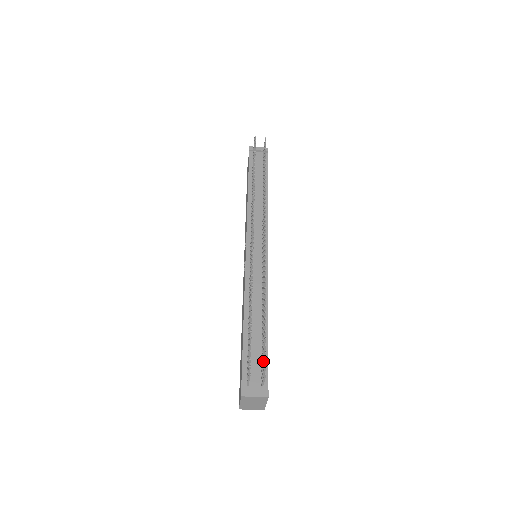
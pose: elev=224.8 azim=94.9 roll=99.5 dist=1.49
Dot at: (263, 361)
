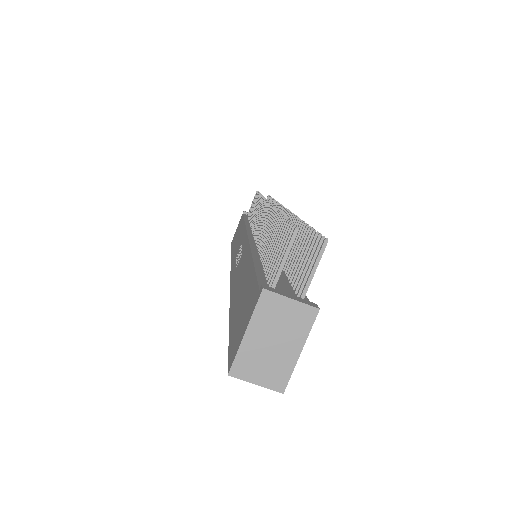
Dot at: (301, 271)
